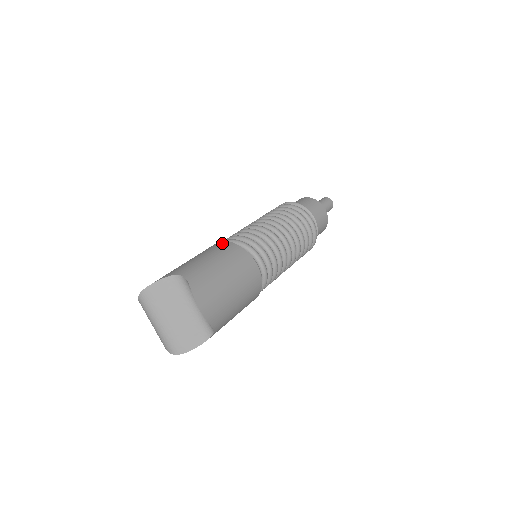
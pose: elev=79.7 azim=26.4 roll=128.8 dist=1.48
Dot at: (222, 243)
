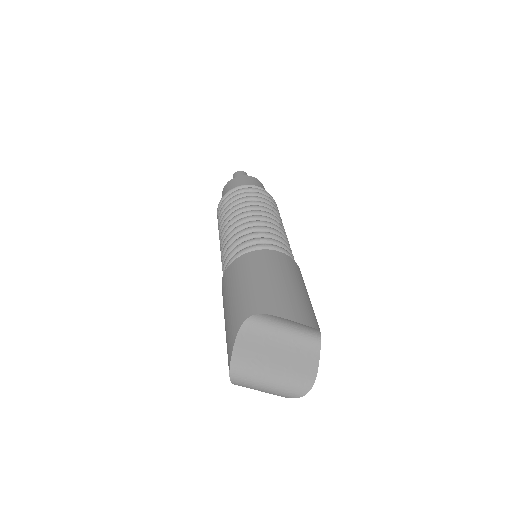
Dot at: (233, 265)
